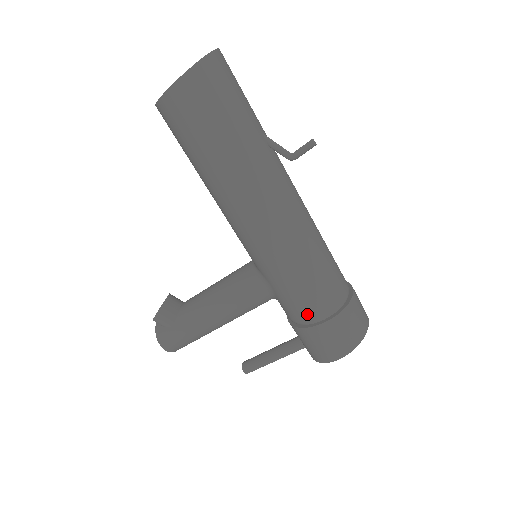
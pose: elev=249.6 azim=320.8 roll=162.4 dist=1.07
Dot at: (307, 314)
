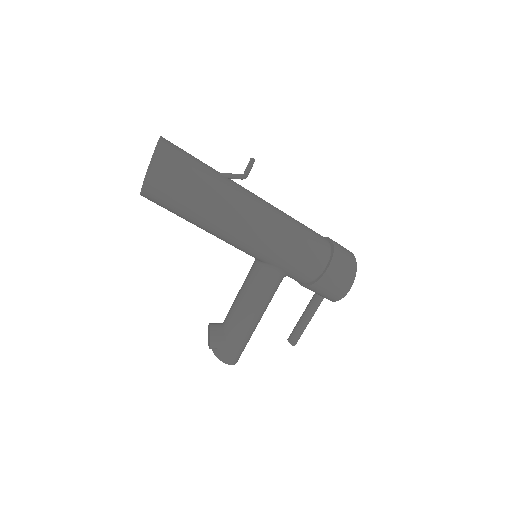
Dot at: (313, 271)
